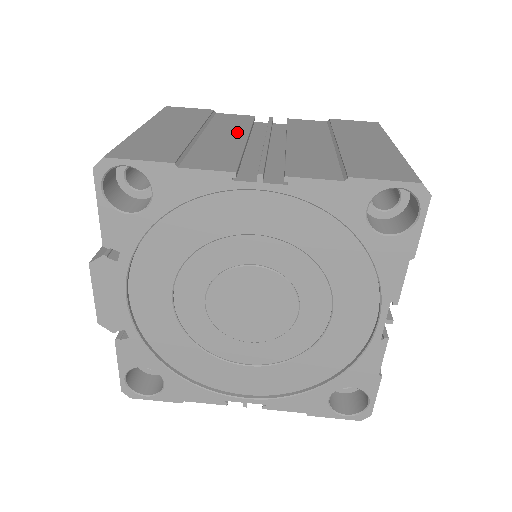
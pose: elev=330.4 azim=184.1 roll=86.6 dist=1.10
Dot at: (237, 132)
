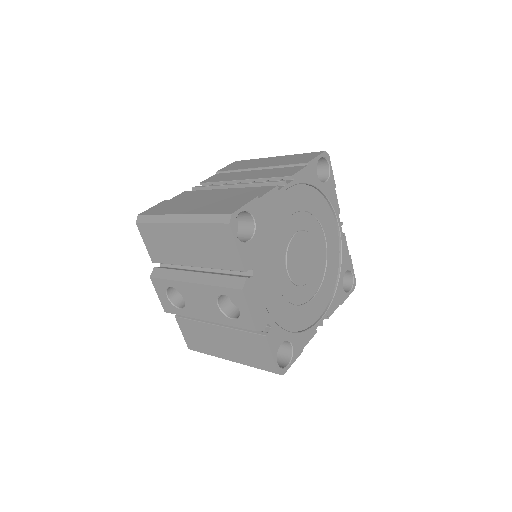
Dot at: (213, 192)
